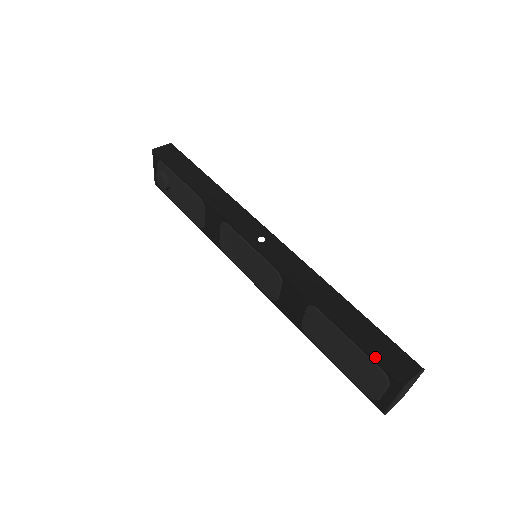
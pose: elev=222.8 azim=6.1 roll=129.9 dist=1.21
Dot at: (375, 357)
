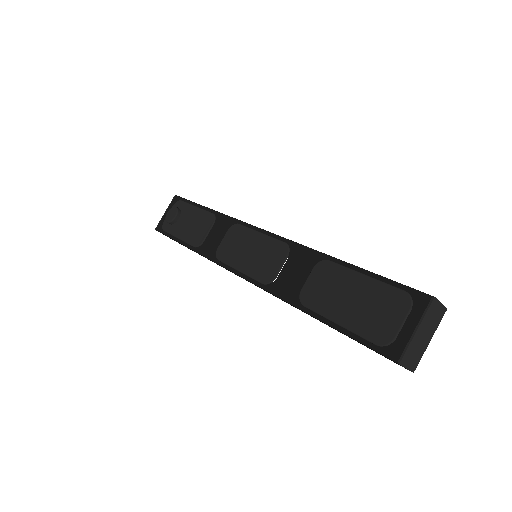
Dot at: occluded
